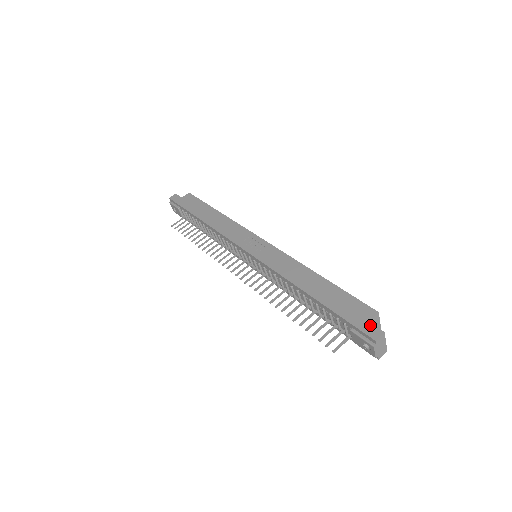
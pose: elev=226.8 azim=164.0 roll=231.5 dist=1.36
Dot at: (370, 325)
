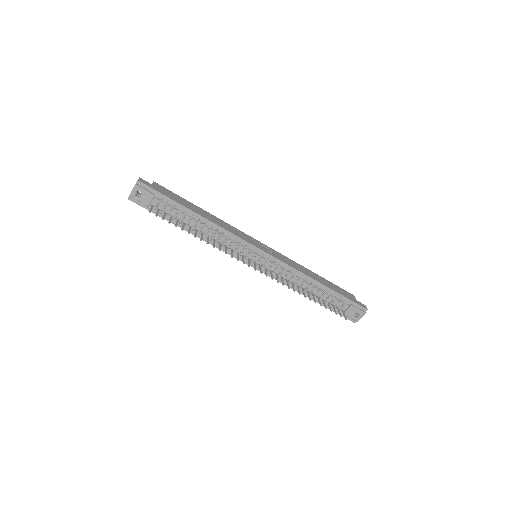
Dot at: (359, 302)
